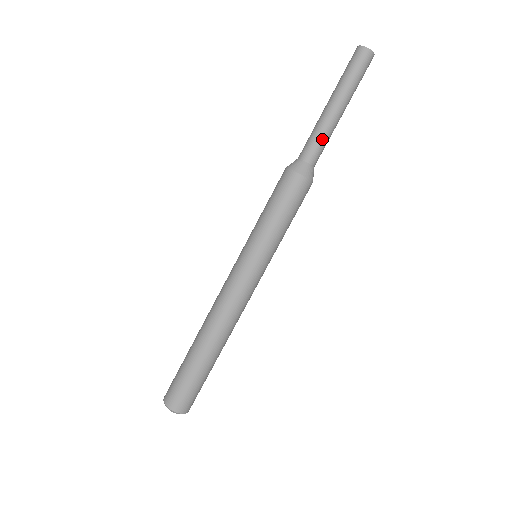
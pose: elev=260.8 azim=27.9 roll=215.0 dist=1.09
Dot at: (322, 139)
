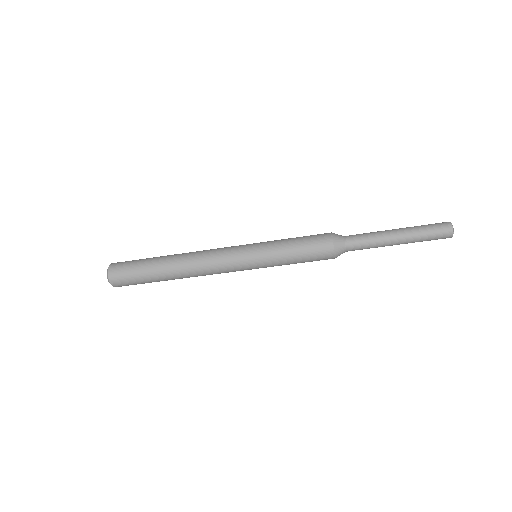
Dot at: (368, 242)
